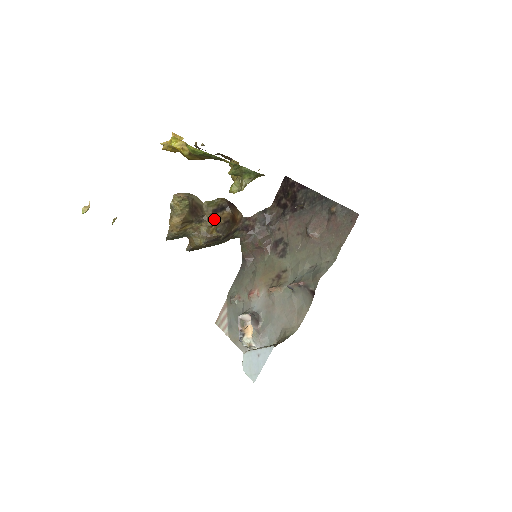
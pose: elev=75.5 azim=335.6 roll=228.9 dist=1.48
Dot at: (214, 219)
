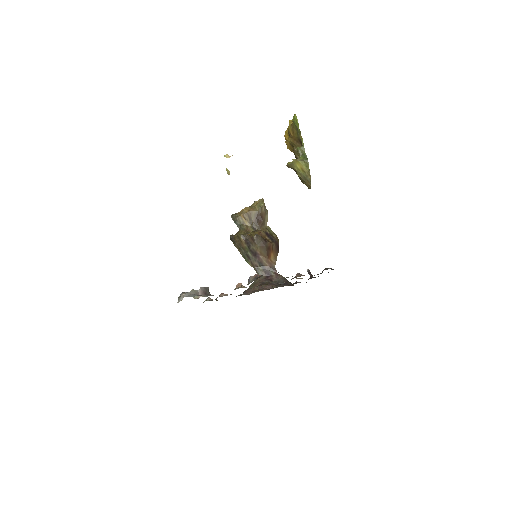
Dot at: (262, 234)
